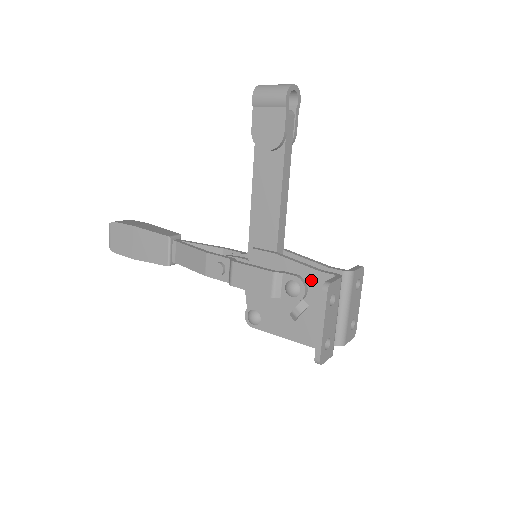
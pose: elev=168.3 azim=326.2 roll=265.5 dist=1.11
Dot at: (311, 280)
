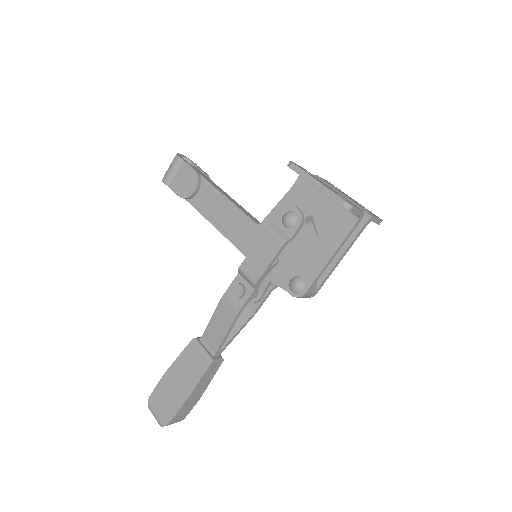
Dot at: (293, 201)
